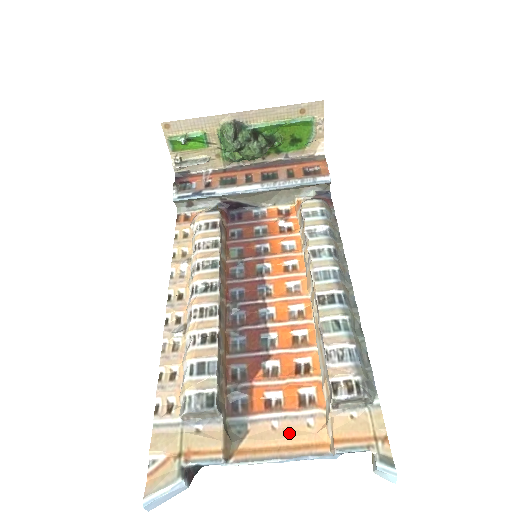
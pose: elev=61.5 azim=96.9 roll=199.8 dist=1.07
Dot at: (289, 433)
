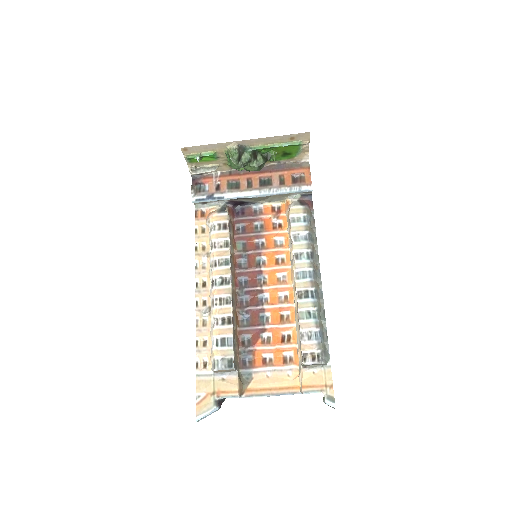
Dot at: (277, 380)
